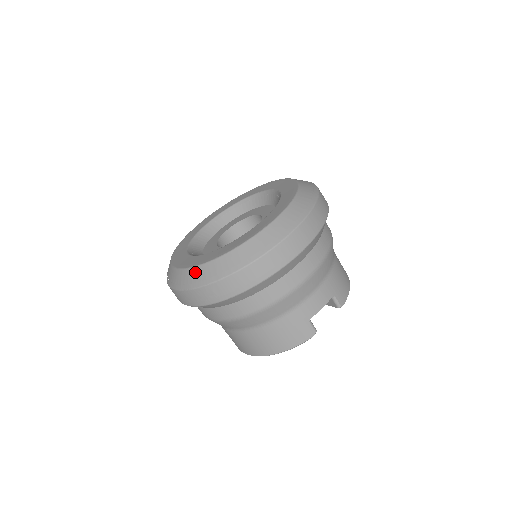
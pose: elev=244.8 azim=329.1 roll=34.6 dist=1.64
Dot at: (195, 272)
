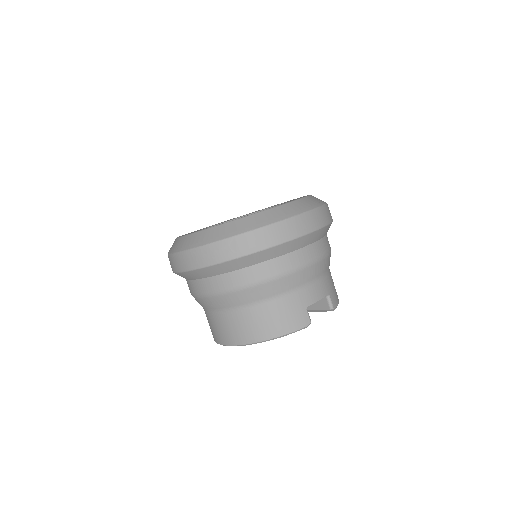
Dot at: (213, 230)
